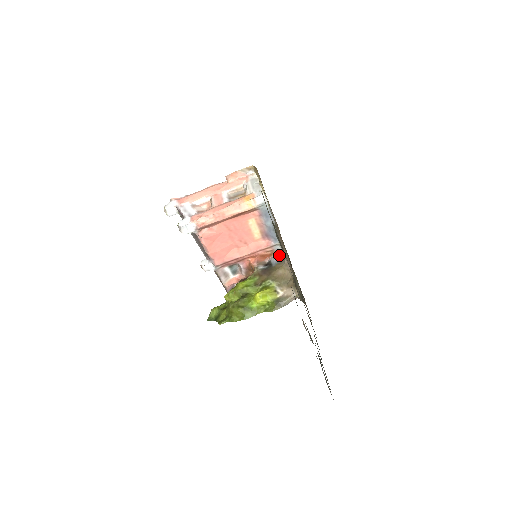
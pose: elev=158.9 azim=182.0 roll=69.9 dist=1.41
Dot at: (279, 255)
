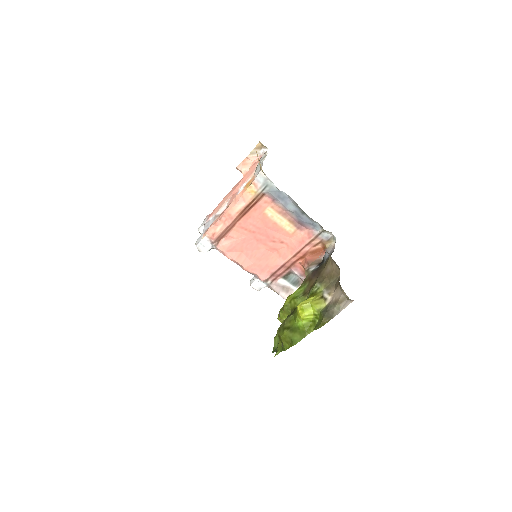
Dot at: (333, 245)
